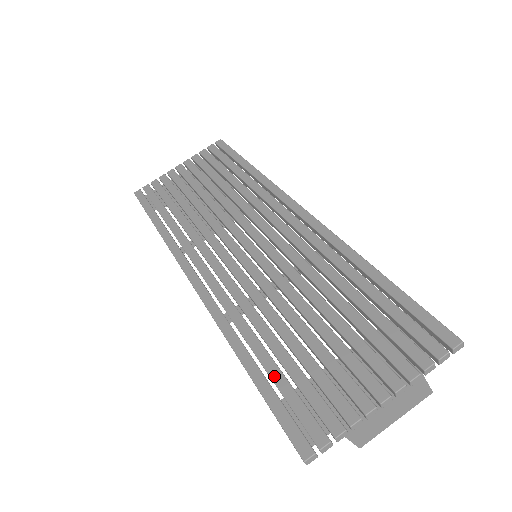
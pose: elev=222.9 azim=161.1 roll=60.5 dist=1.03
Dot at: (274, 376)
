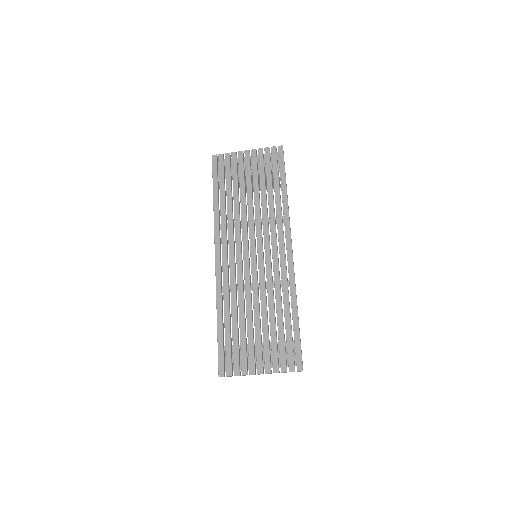
Dot at: (226, 336)
